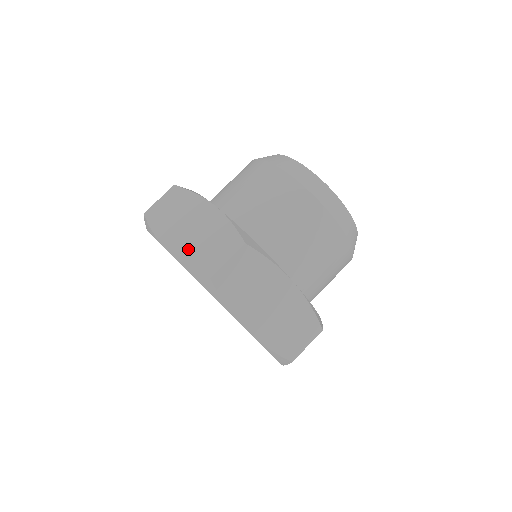
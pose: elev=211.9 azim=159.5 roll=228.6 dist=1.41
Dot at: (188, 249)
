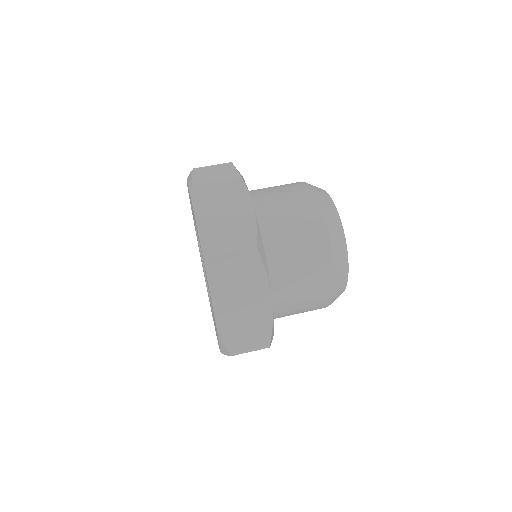
Dot at: (210, 222)
